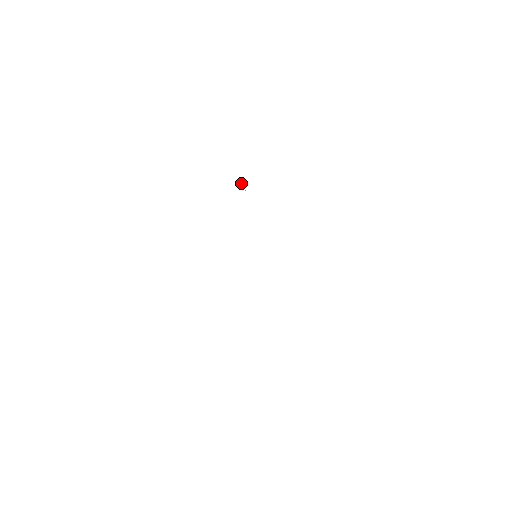
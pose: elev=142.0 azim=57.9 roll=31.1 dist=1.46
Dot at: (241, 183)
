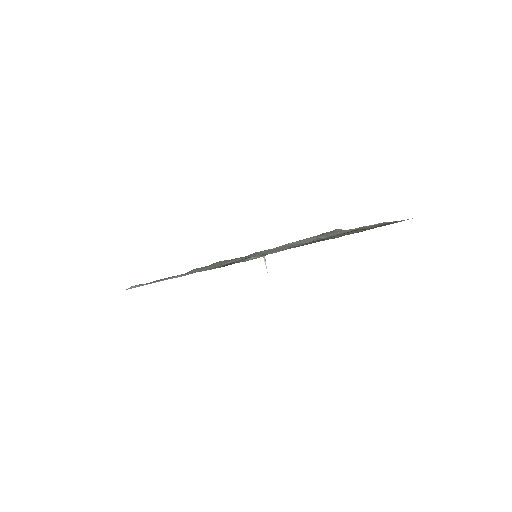
Dot at: (264, 259)
